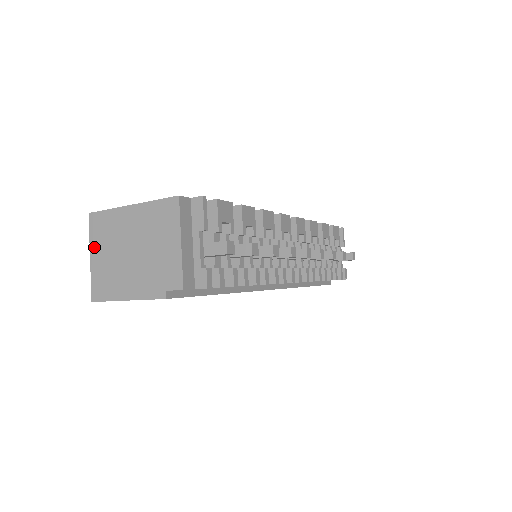
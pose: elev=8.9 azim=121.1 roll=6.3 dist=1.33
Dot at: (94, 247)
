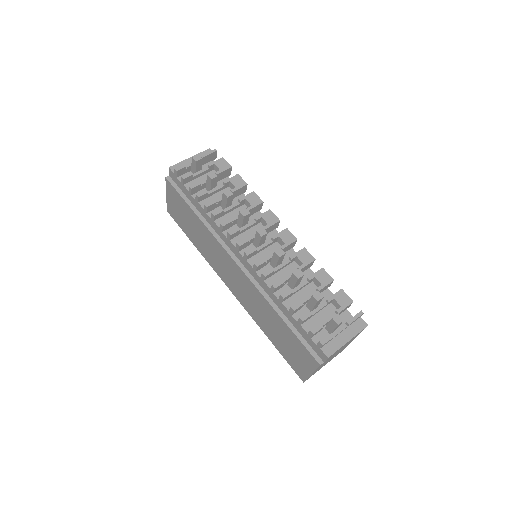
Dot at: occluded
